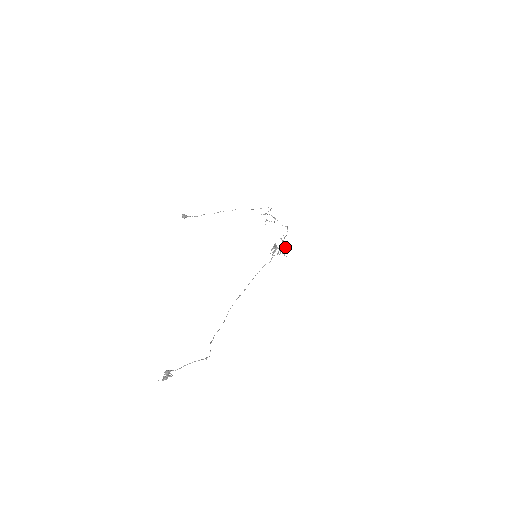
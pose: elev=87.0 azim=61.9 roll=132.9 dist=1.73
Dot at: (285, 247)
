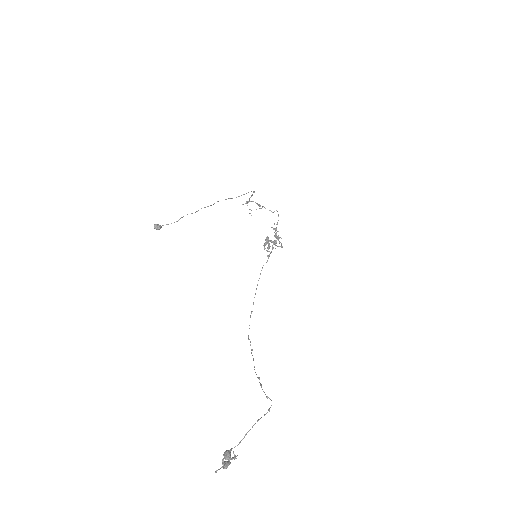
Dot at: (280, 237)
